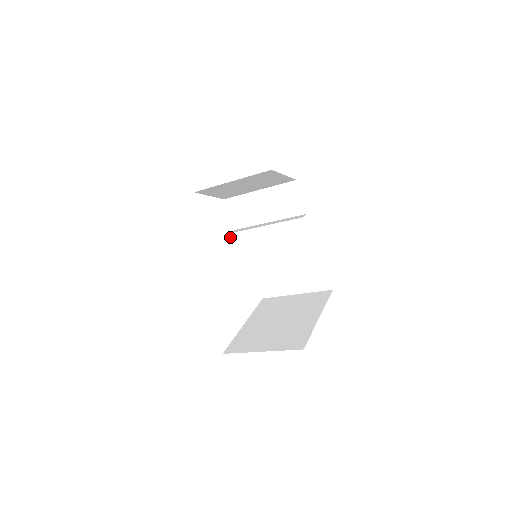
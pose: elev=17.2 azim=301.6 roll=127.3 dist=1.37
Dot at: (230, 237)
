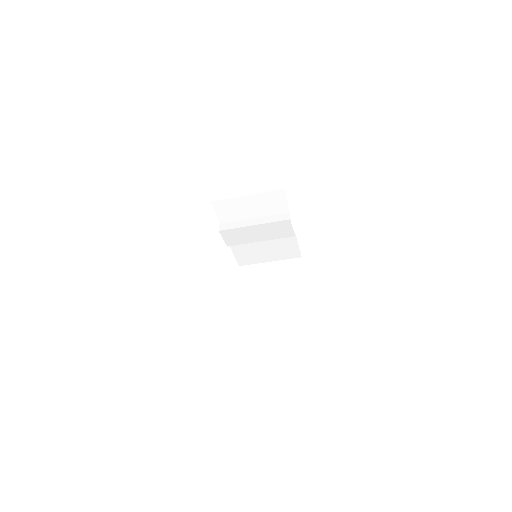
Dot at: (220, 233)
